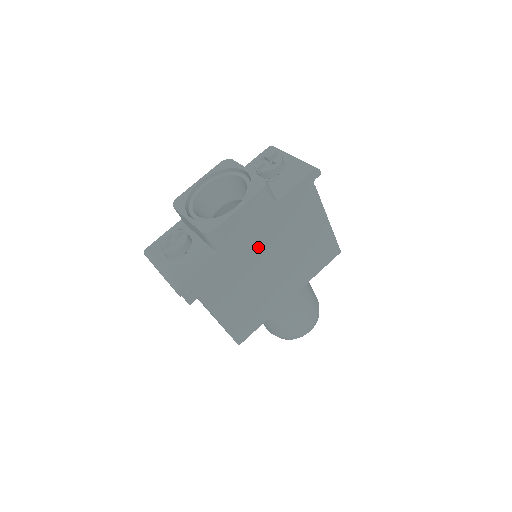
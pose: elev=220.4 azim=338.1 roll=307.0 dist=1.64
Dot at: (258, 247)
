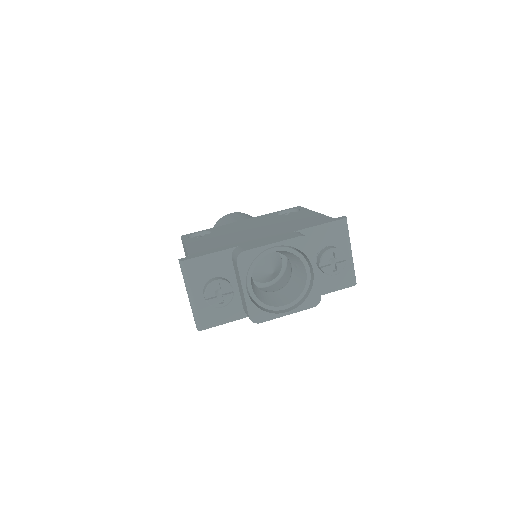
Dot at: occluded
